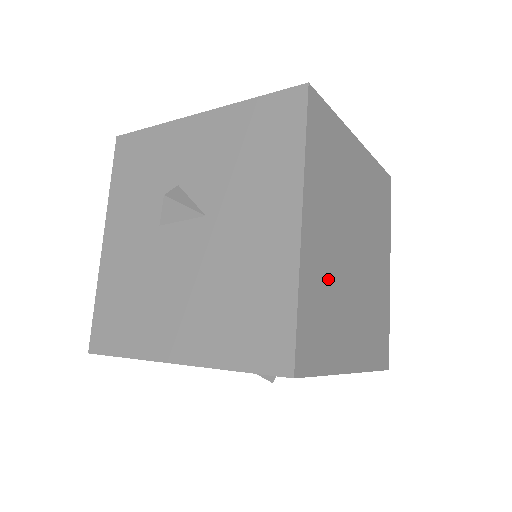
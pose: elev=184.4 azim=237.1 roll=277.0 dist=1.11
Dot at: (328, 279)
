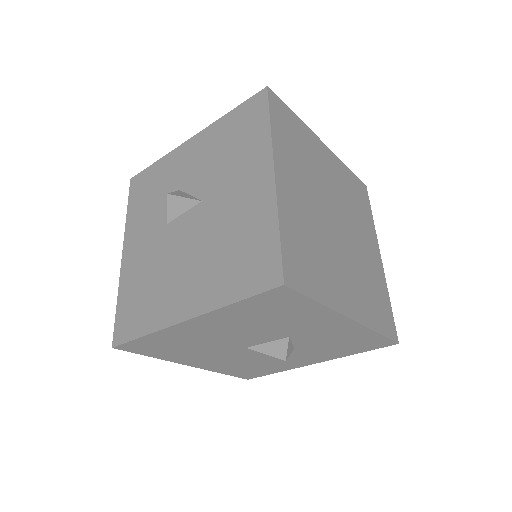
Dot at: (309, 228)
